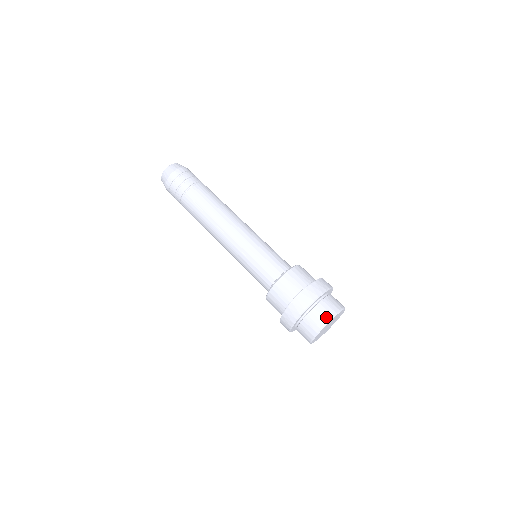
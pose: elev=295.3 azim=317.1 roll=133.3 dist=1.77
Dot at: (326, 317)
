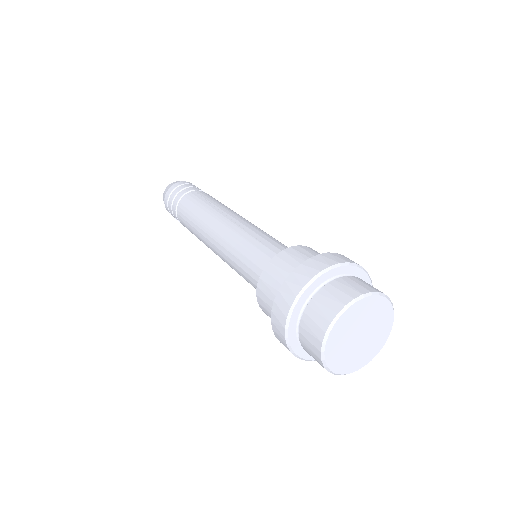
Dot at: (374, 288)
